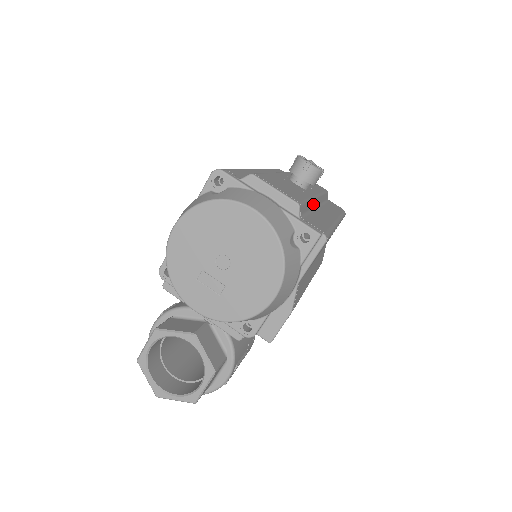
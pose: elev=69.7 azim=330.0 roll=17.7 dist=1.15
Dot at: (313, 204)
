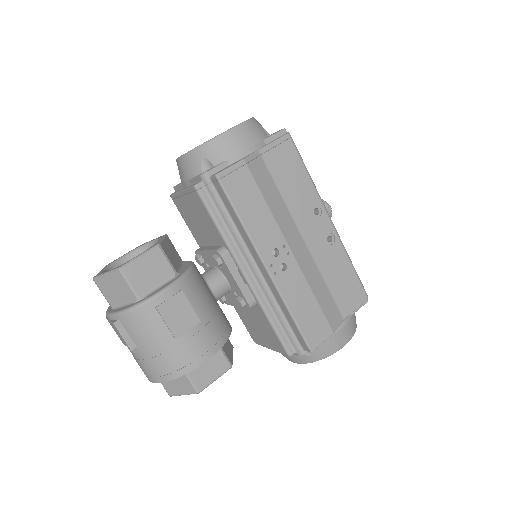
Dot at: occluded
